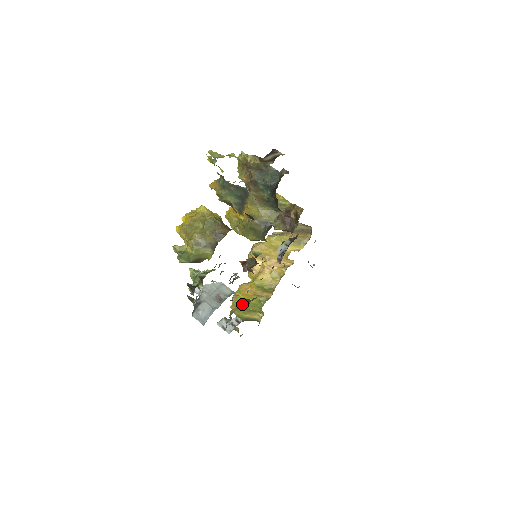
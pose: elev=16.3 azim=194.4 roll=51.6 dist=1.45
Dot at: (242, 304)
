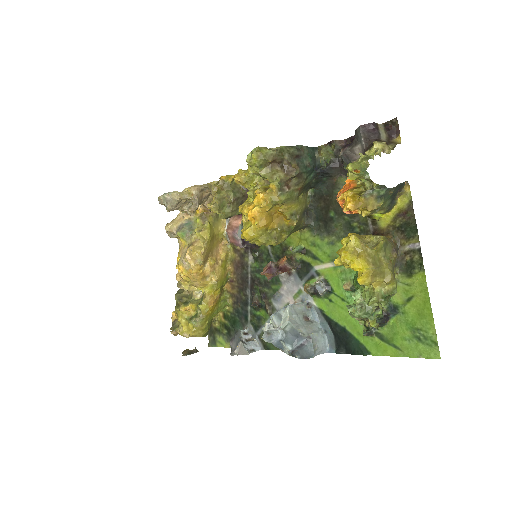
Dot at: (270, 311)
